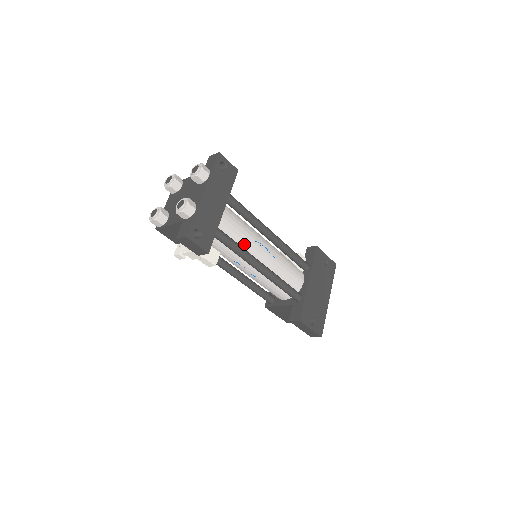
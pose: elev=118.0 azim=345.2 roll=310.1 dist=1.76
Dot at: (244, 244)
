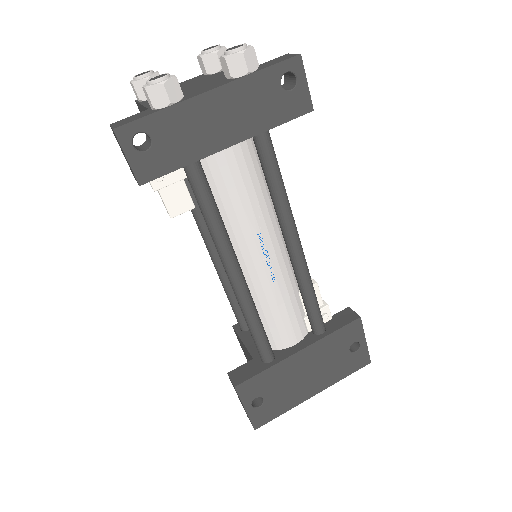
Dot at: (235, 223)
